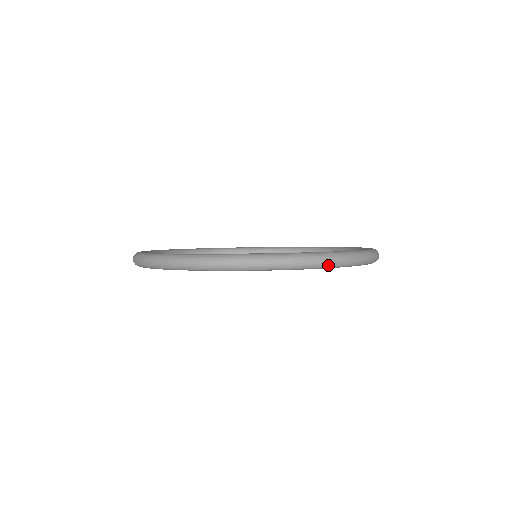
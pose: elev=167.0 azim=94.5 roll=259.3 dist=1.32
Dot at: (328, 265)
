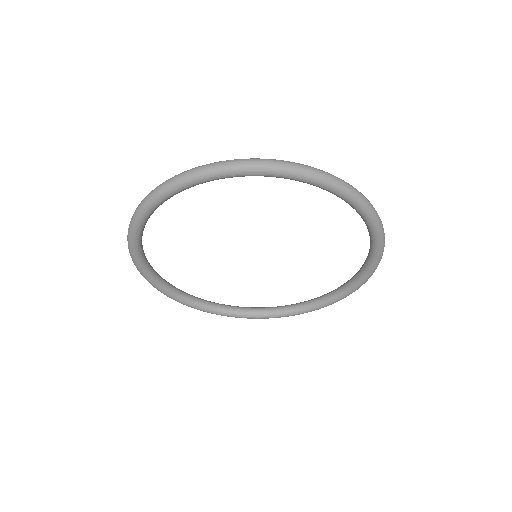
Dot at: (318, 176)
